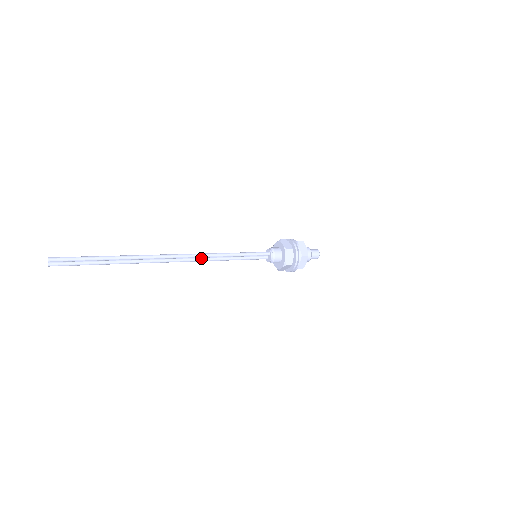
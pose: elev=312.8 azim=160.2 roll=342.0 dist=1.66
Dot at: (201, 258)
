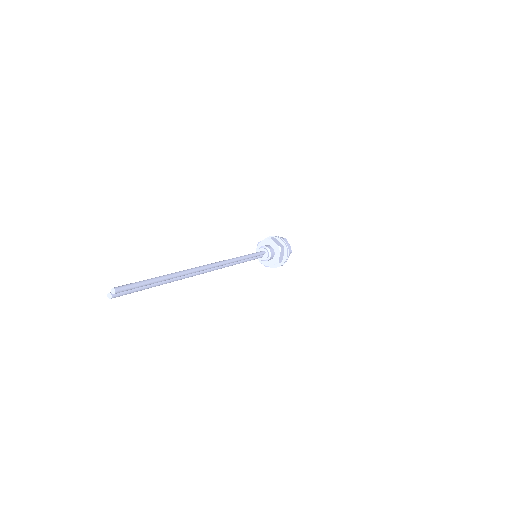
Dot at: (224, 265)
